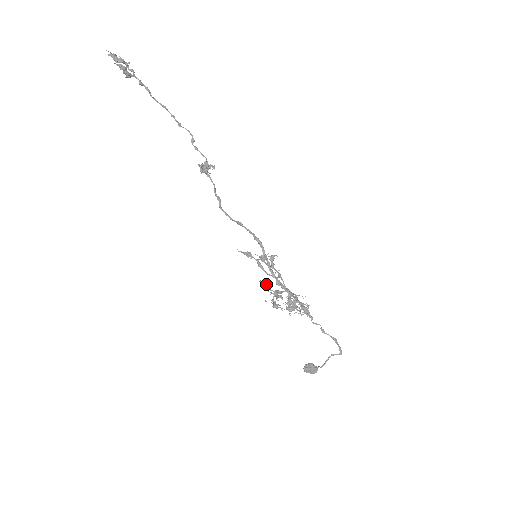
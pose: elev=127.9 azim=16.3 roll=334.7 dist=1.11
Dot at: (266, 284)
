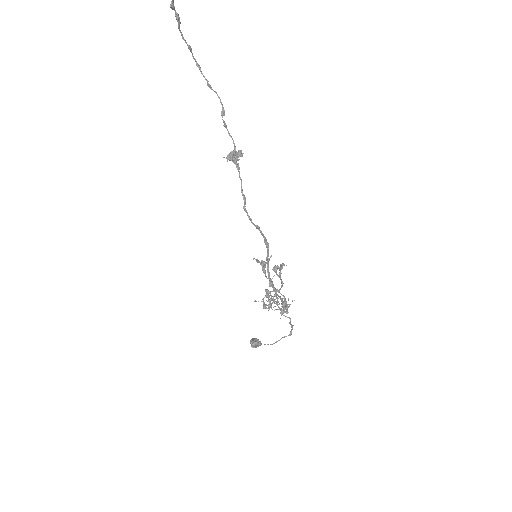
Dot at: occluded
